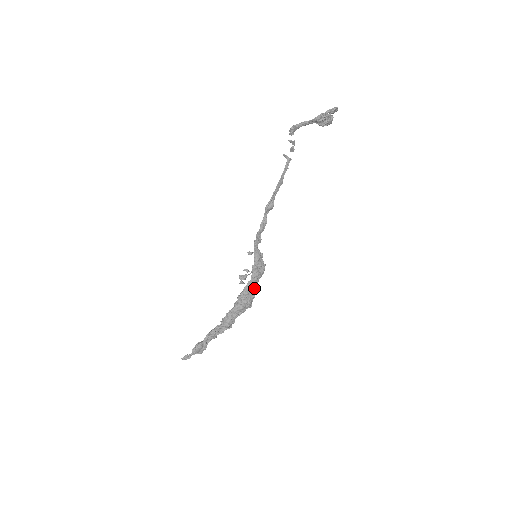
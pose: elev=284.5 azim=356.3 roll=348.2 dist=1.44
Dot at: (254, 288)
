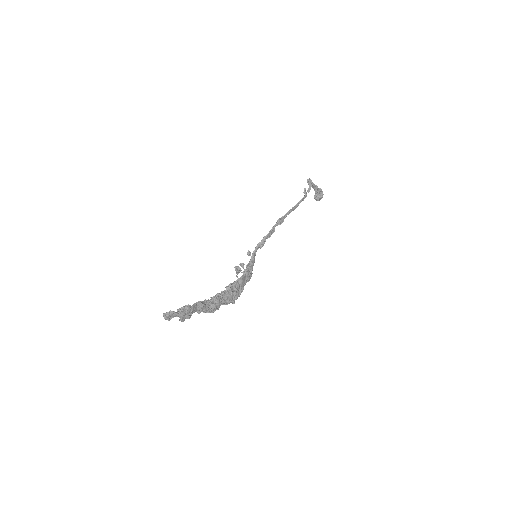
Dot at: (243, 286)
